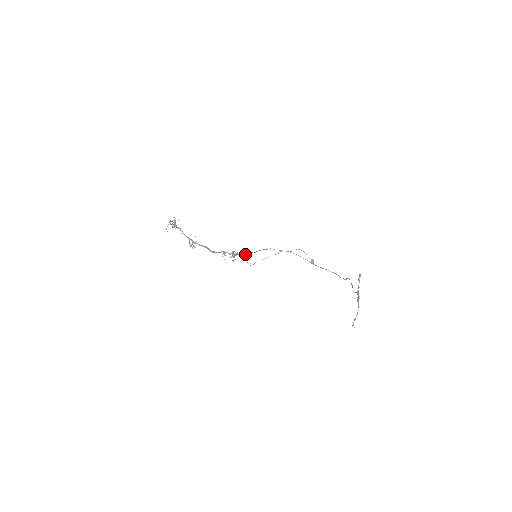
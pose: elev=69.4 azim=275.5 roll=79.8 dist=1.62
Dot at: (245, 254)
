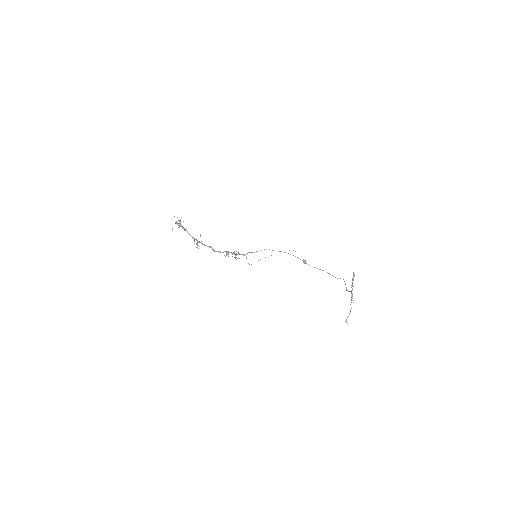
Dot at: (246, 254)
